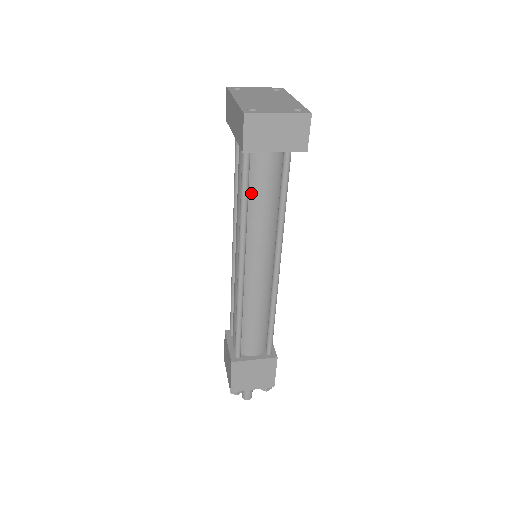
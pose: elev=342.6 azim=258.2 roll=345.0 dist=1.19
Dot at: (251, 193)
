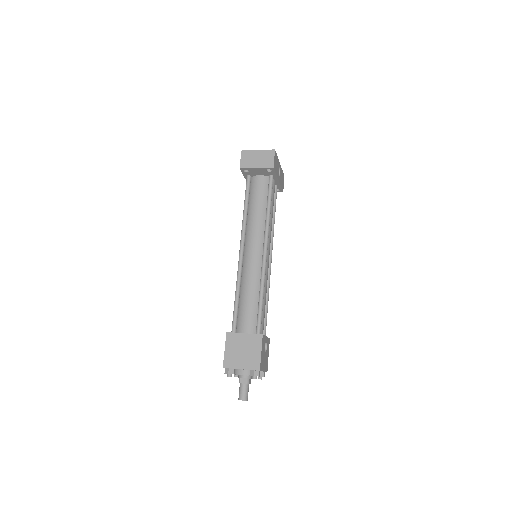
Dot at: (250, 204)
